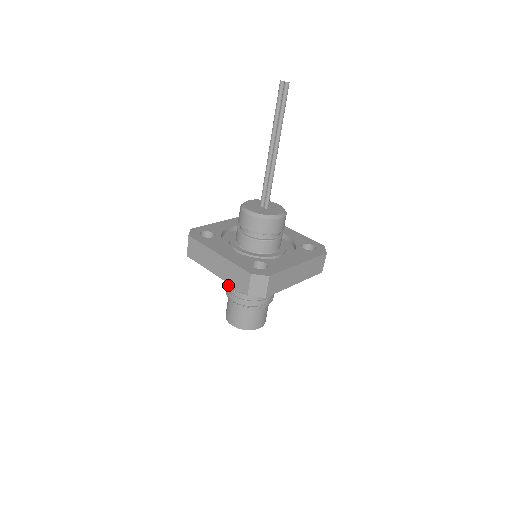
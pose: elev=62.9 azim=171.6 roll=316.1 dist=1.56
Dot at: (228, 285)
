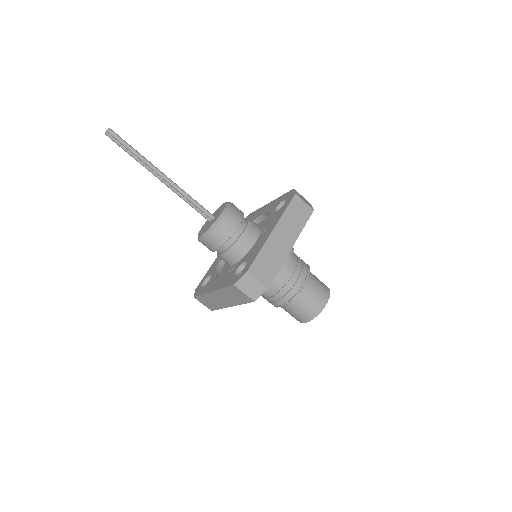
Dot at: (264, 298)
